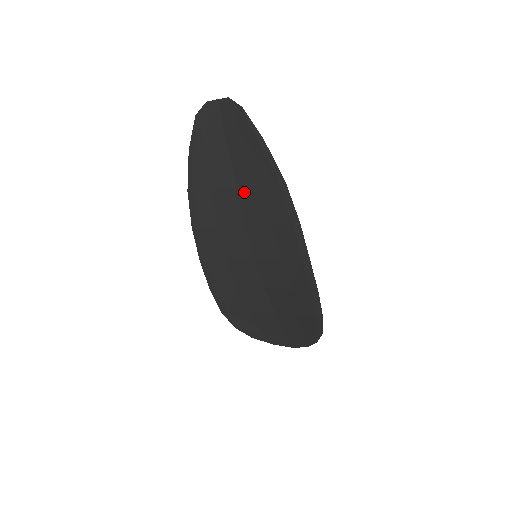
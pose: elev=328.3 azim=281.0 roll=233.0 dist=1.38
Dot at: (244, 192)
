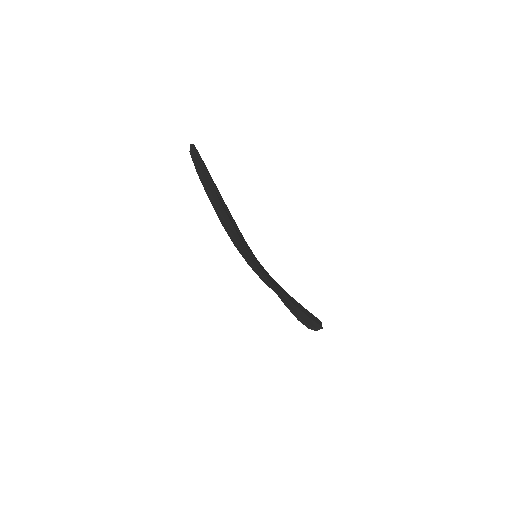
Dot at: occluded
